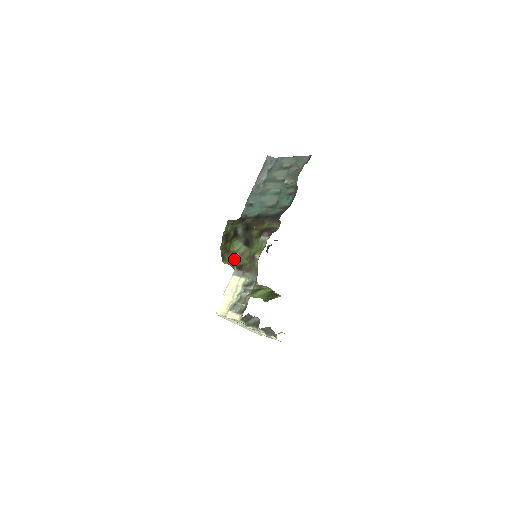
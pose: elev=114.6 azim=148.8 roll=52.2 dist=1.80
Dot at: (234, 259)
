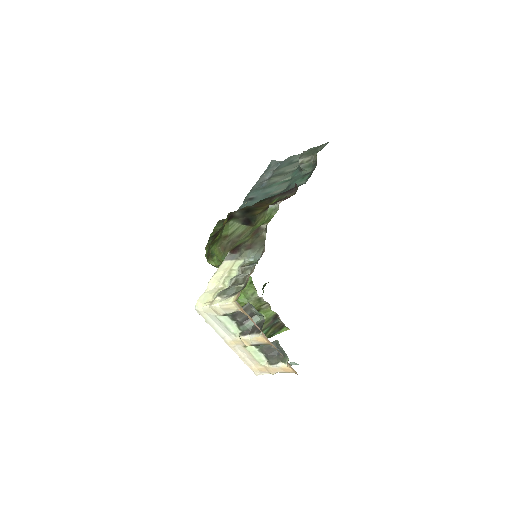
Dot at: (227, 244)
